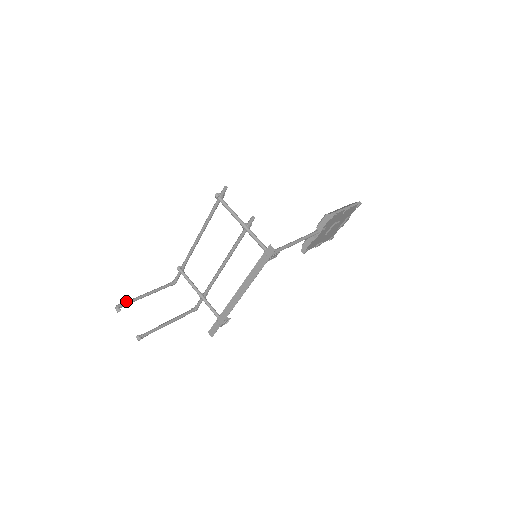
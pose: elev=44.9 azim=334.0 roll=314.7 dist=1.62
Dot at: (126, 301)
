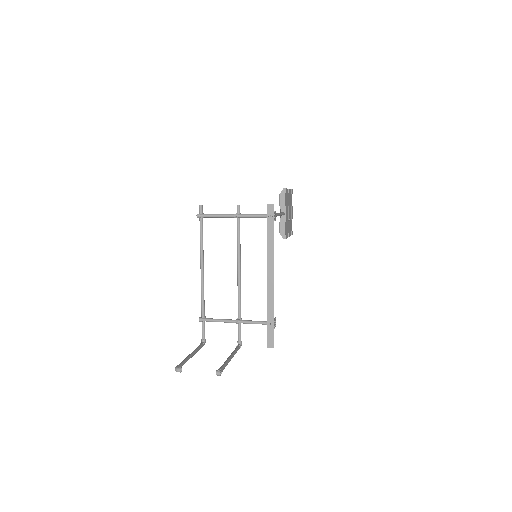
Dot at: occluded
